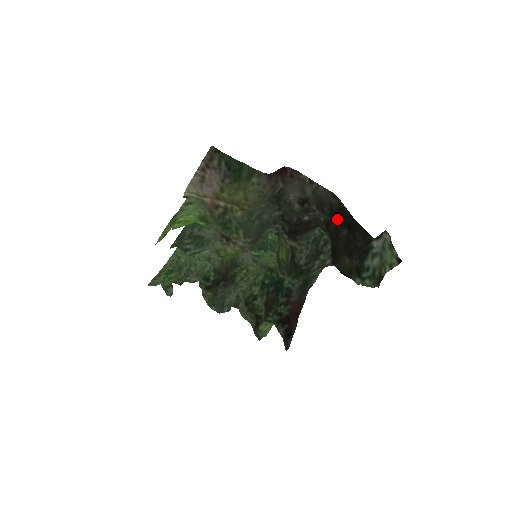
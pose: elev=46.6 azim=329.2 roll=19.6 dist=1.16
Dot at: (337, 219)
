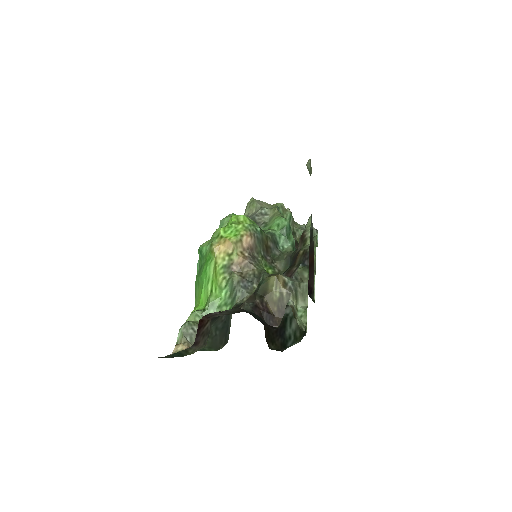
Dot at: (254, 314)
